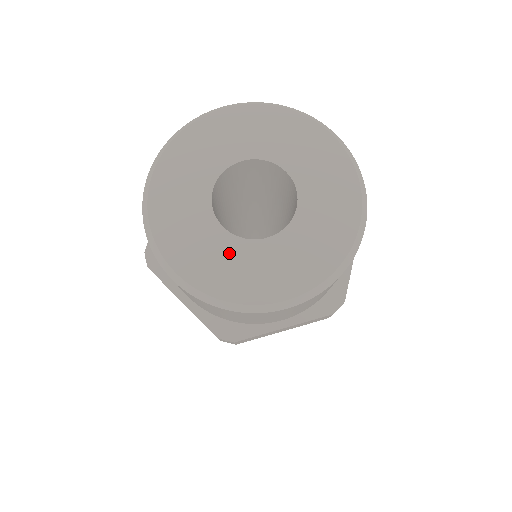
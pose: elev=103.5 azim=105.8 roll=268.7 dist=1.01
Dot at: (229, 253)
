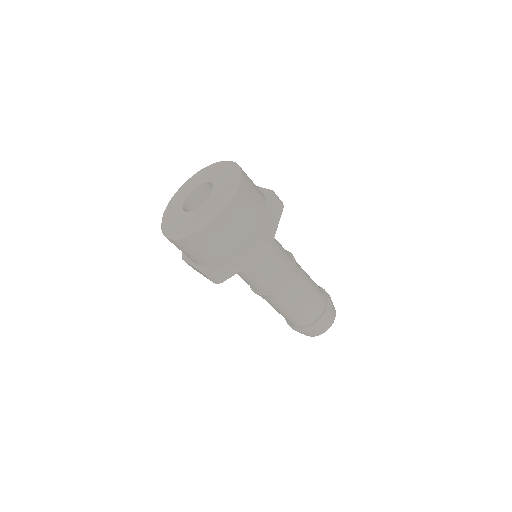
Dot at: (207, 205)
